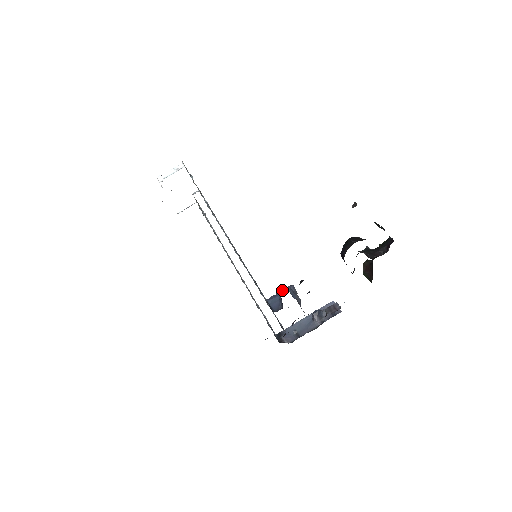
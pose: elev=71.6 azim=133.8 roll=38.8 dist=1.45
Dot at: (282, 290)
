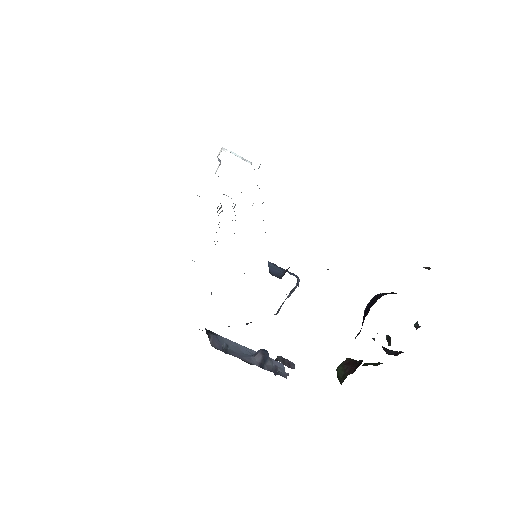
Dot at: (288, 271)
